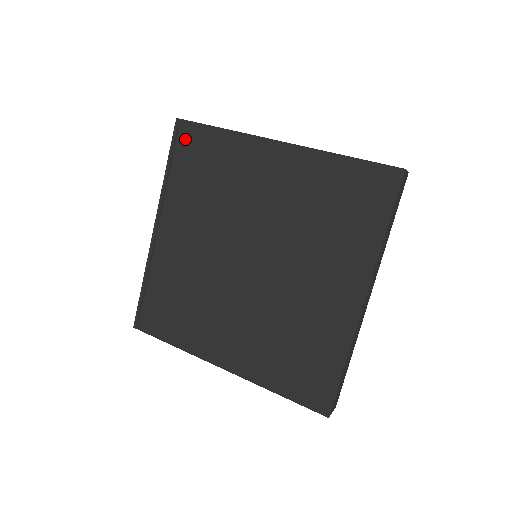
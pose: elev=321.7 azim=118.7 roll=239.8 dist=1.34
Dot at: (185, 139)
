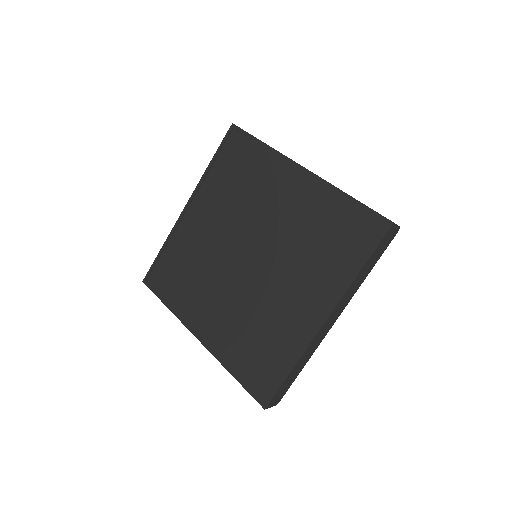
Dot at: (233, 142)
